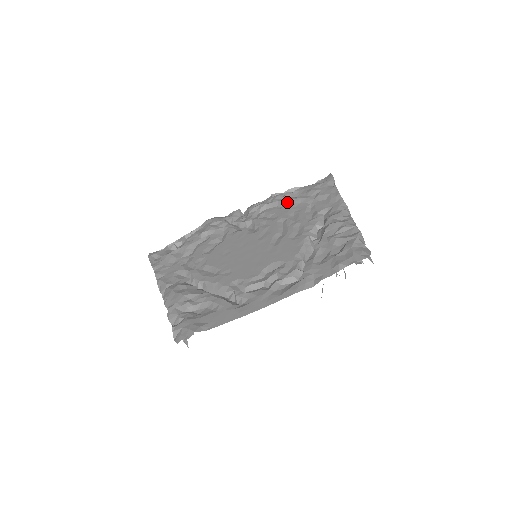
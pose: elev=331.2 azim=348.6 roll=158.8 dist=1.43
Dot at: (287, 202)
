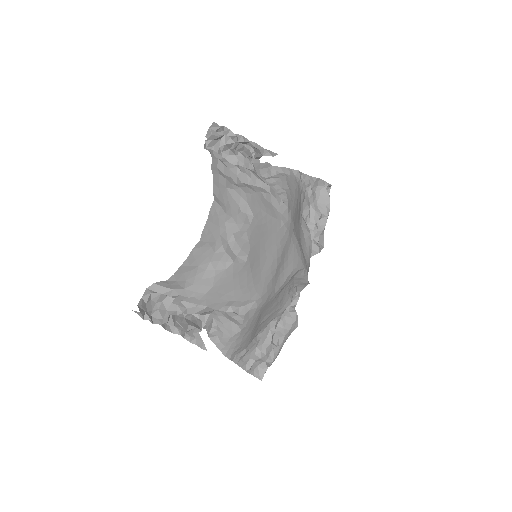
Dot at: occluded
